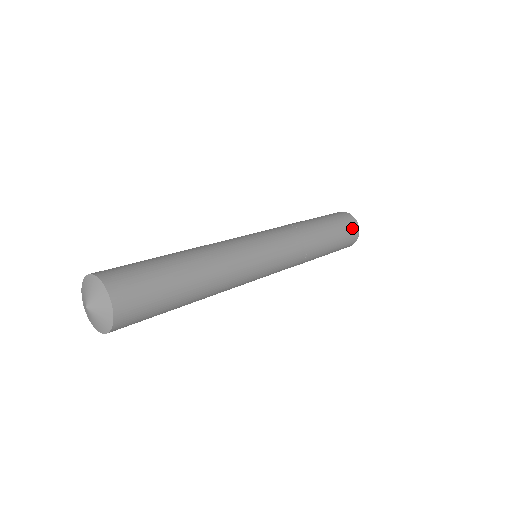
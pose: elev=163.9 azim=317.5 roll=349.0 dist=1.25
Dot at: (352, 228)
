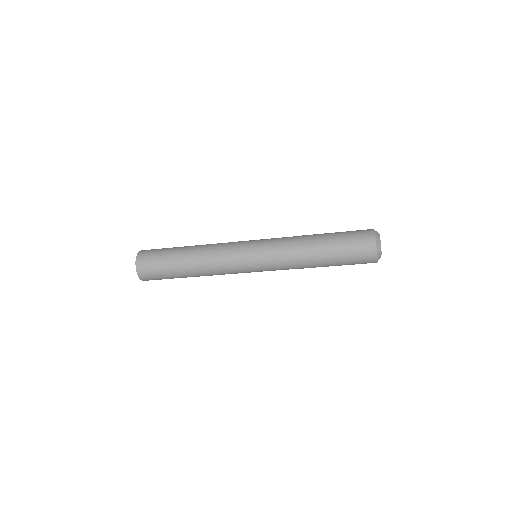
Dot at: (364, 240)
